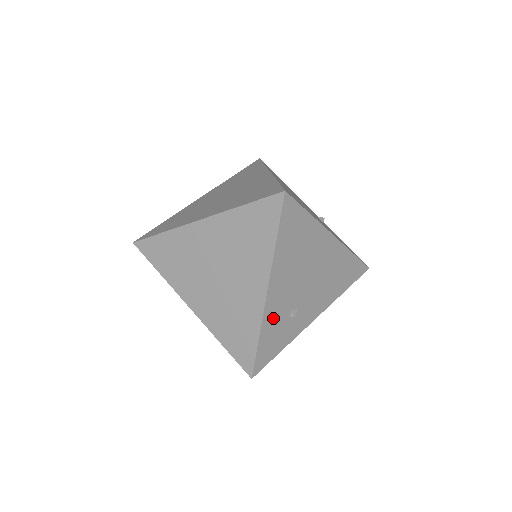
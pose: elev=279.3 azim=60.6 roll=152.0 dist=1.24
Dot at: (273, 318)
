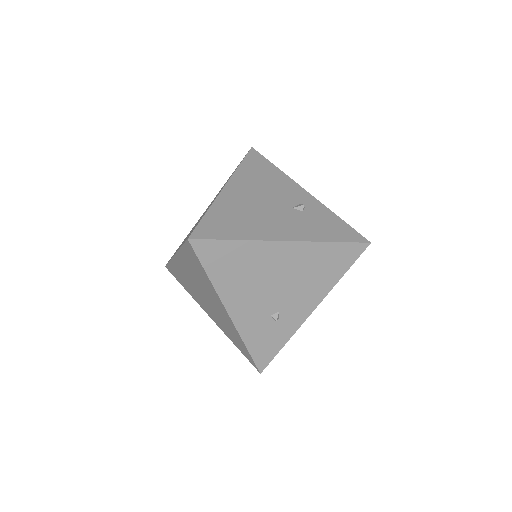
Dot at: (252, 328)
